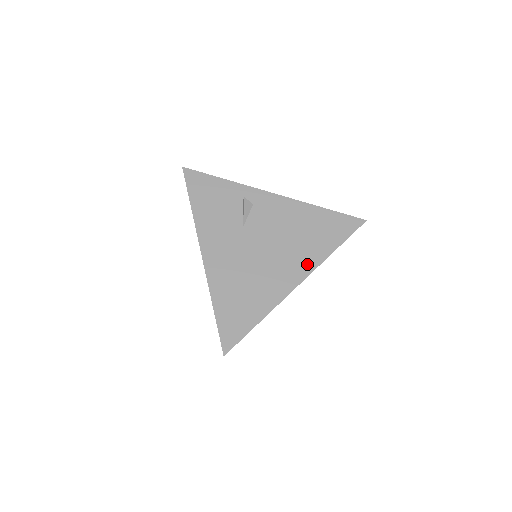
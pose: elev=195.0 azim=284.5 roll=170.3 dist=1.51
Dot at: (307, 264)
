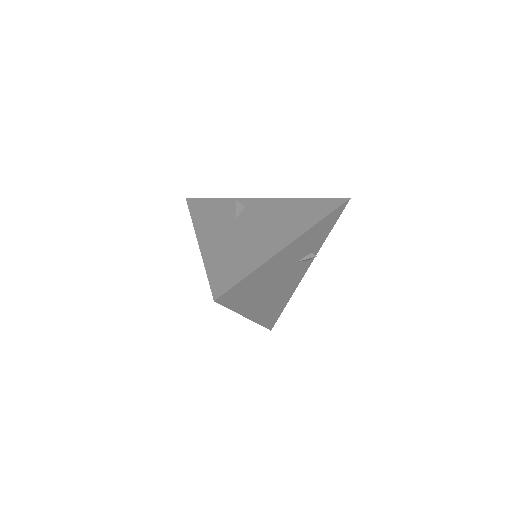
Dot at: (296, 230)
